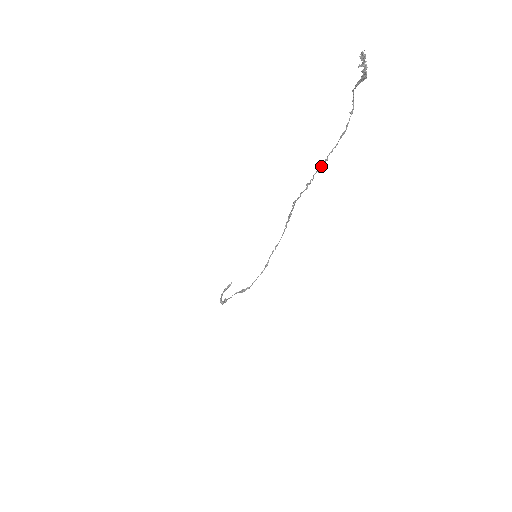
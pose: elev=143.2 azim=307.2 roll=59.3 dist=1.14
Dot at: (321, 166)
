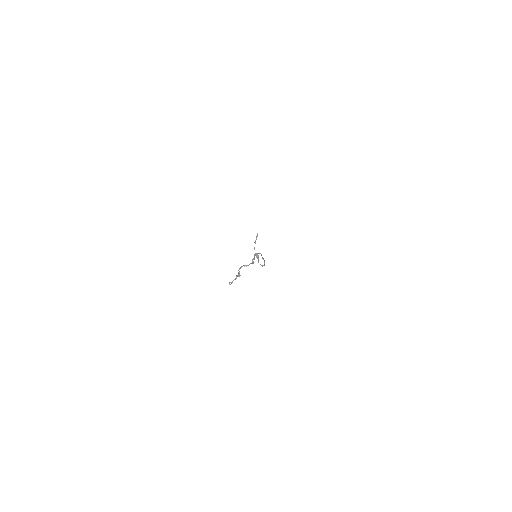
Dot at: occluded
